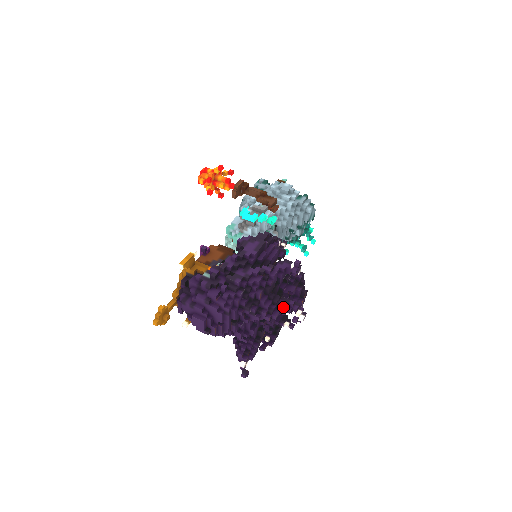
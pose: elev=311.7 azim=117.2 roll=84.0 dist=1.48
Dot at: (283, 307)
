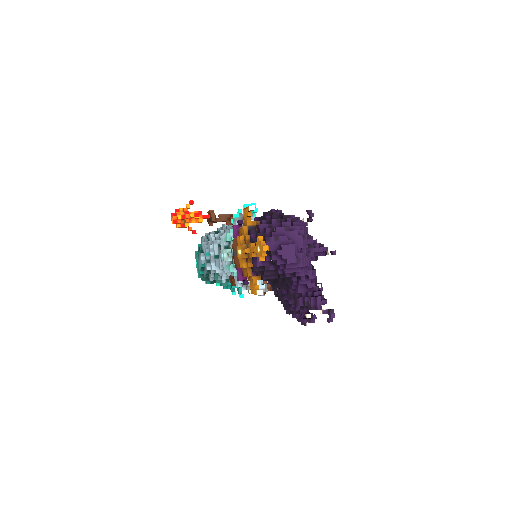
Dot at: occluded
